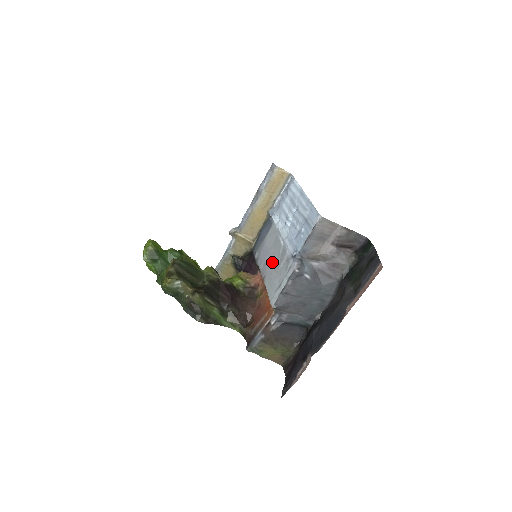
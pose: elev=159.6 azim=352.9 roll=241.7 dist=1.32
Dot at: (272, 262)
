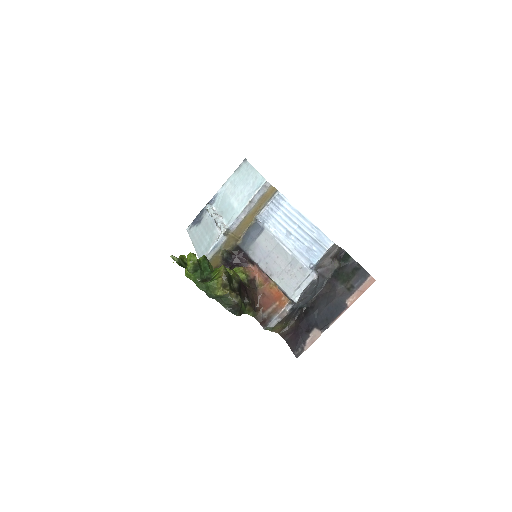
Dot at: (279, 265)
